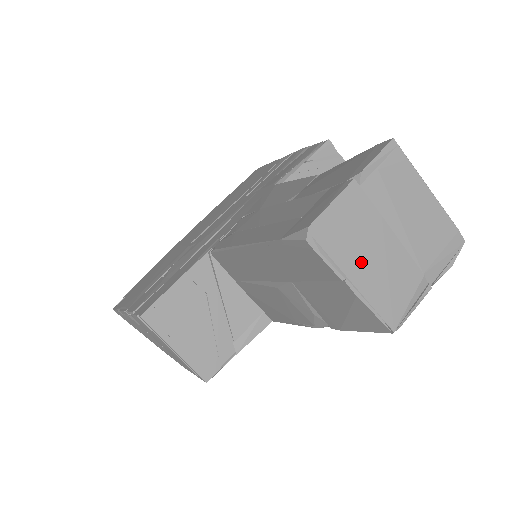
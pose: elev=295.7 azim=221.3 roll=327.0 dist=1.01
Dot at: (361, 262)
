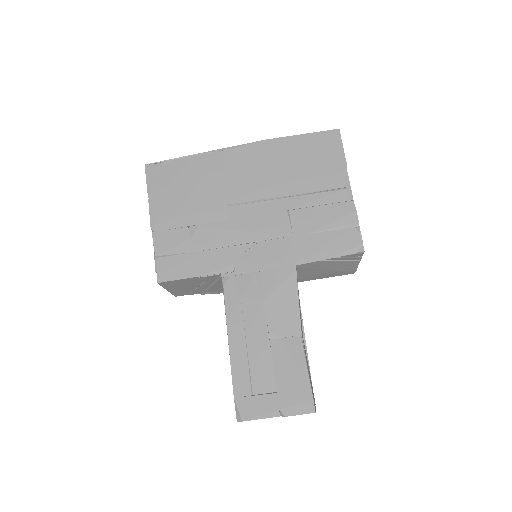
Dot at: occluded
